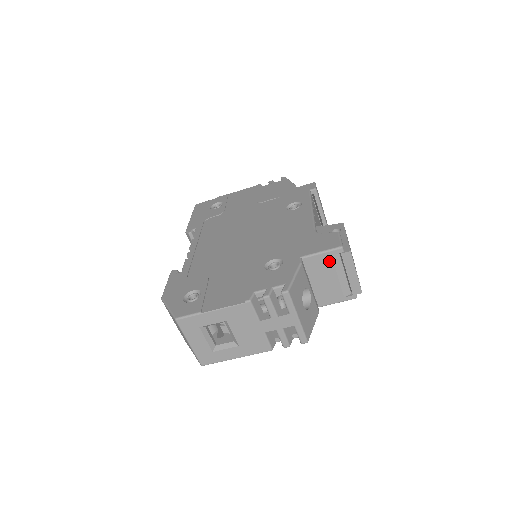
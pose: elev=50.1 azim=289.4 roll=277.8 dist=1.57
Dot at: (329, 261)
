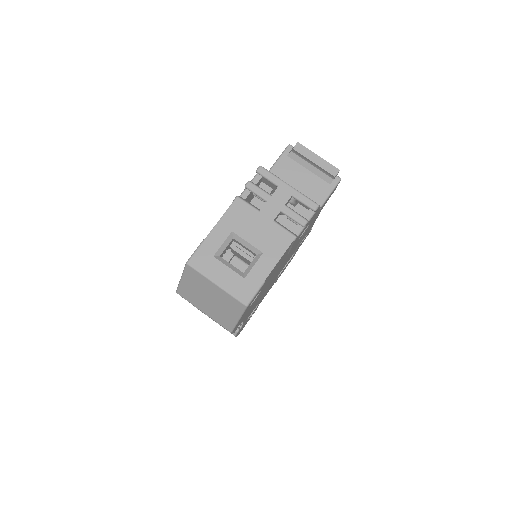
Dot at: (290, 162)
